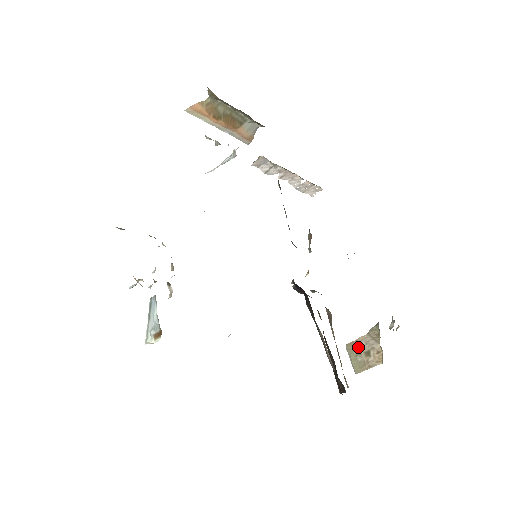
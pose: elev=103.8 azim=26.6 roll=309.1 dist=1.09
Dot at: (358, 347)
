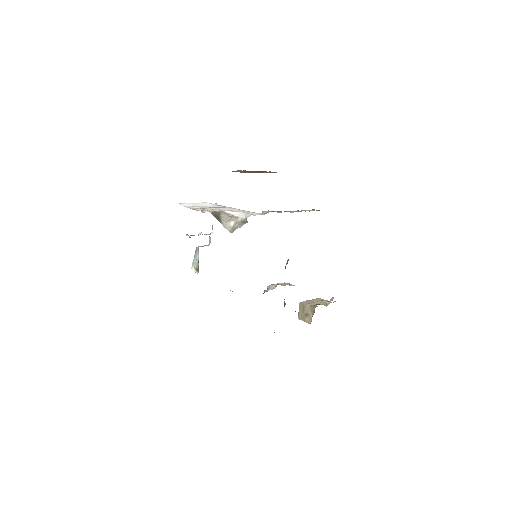
Dot at: (304, 308)
